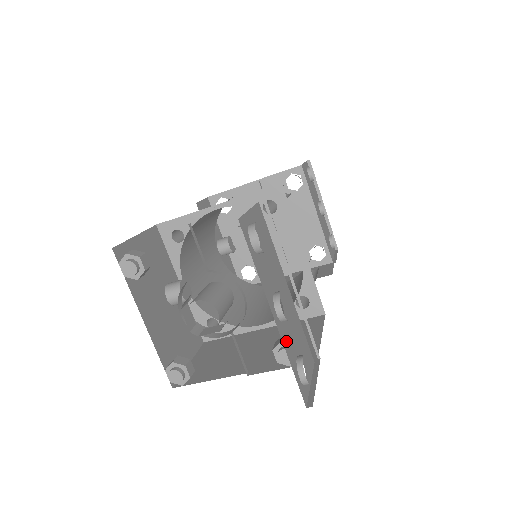
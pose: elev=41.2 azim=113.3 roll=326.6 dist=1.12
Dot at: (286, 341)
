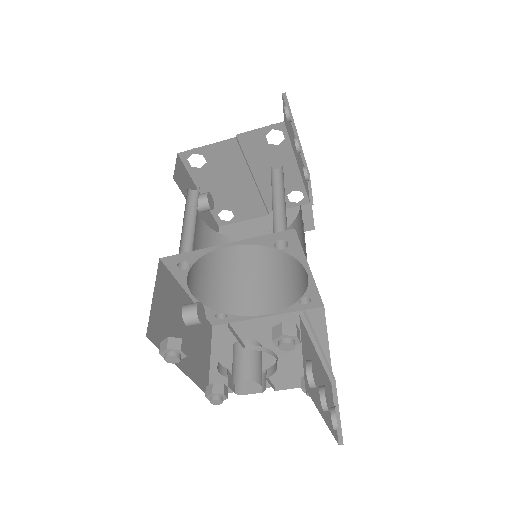
Dot at: (328, 419)
